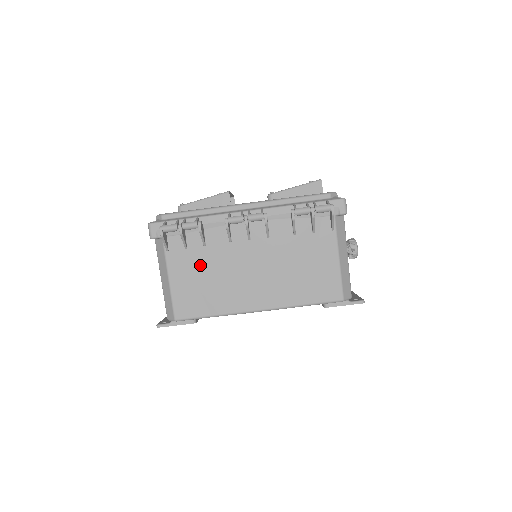
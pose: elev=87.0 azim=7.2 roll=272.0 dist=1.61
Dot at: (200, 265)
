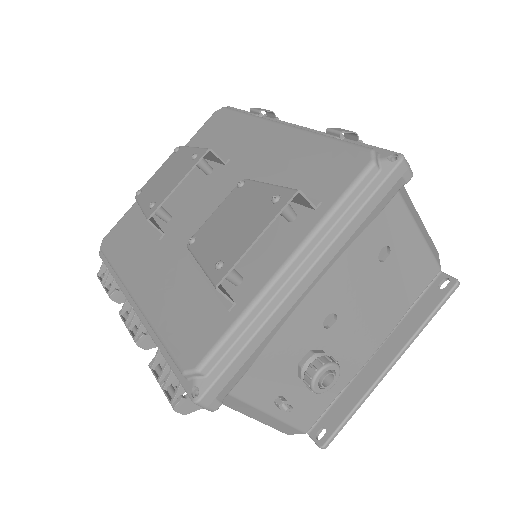
Dot at: occluded
